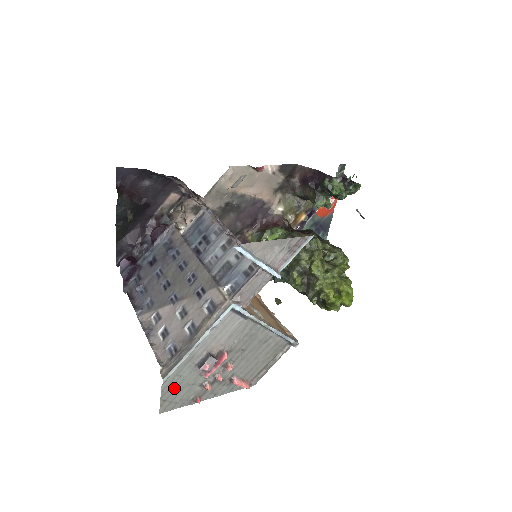
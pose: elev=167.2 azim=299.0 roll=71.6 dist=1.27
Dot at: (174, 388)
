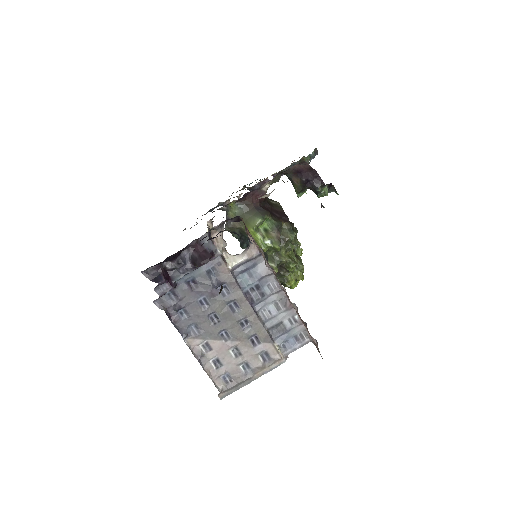
Dot at: occluded
